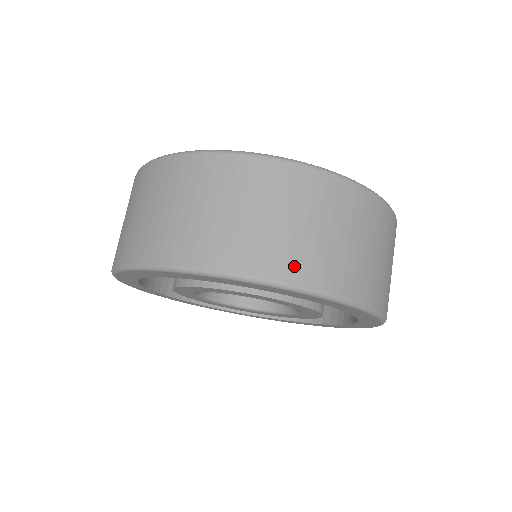
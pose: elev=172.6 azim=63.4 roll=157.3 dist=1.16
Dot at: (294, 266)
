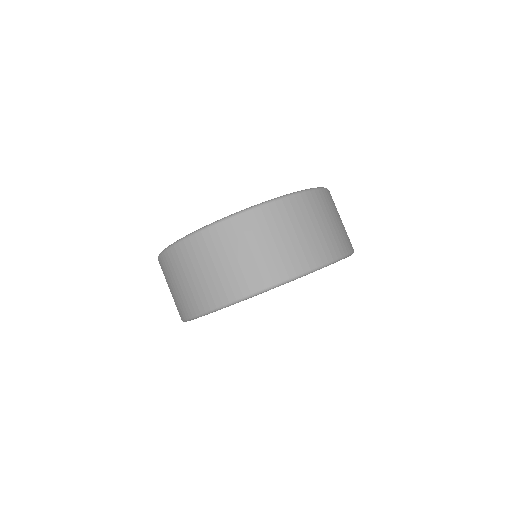
Dot at: (210, 298)
